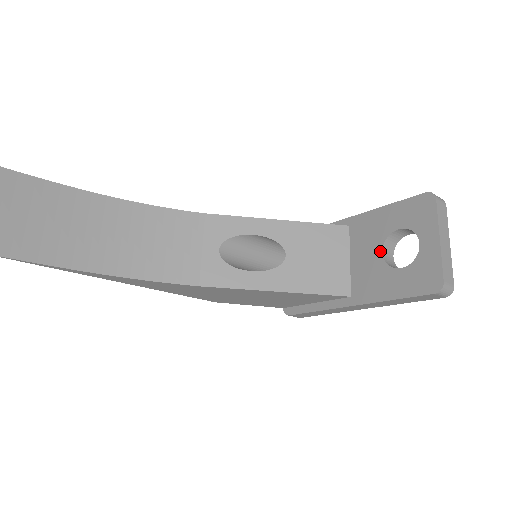
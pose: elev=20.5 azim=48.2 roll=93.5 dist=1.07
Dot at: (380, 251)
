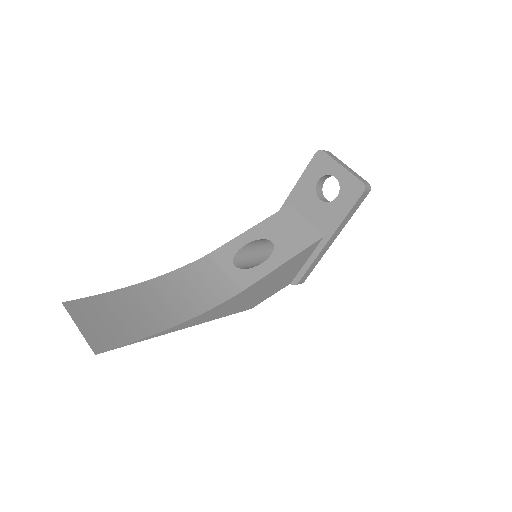
Dot at: (318, 200)
